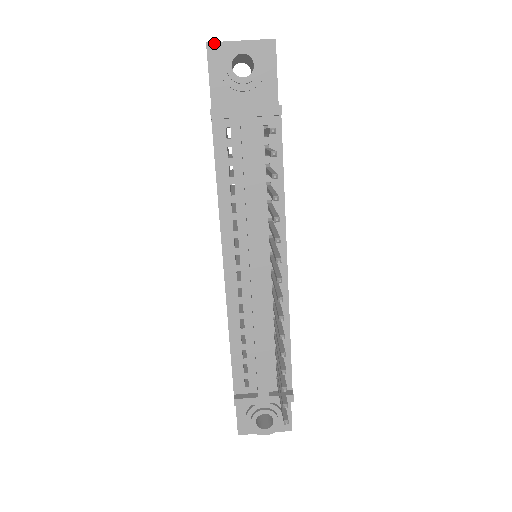
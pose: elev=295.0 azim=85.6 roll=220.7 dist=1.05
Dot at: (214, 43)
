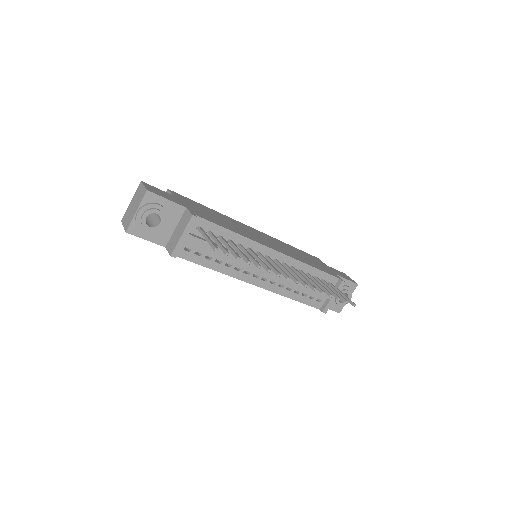
Dot at: (129, 228)
